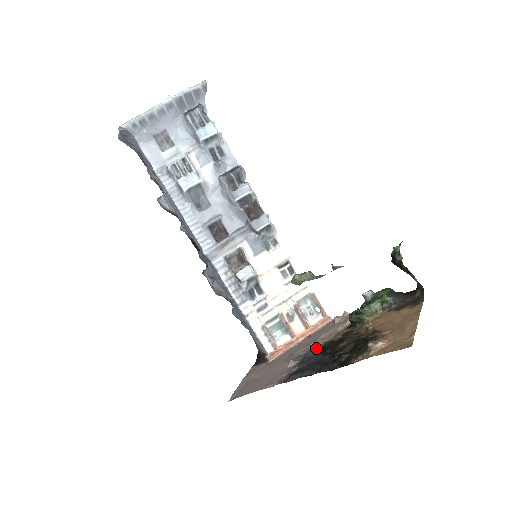
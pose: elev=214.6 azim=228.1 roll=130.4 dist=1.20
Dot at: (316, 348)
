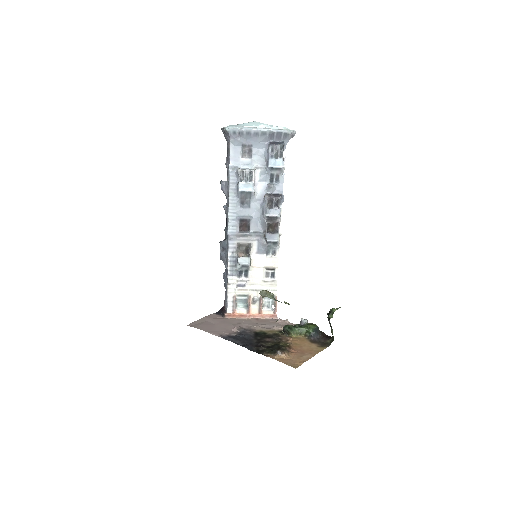
Dot at: (254, 330)
